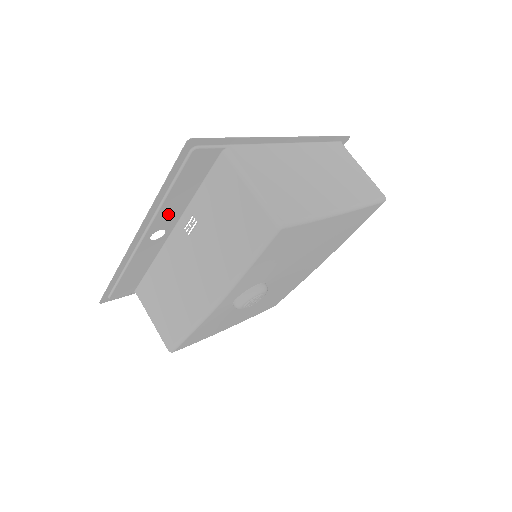
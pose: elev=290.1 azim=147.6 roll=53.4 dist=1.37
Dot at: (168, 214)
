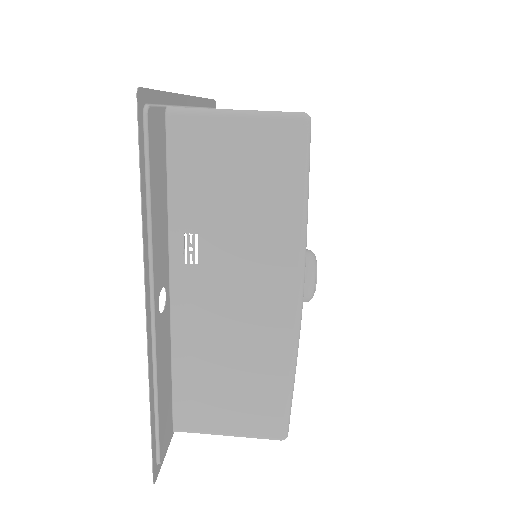
Dot at: (159, 253)
